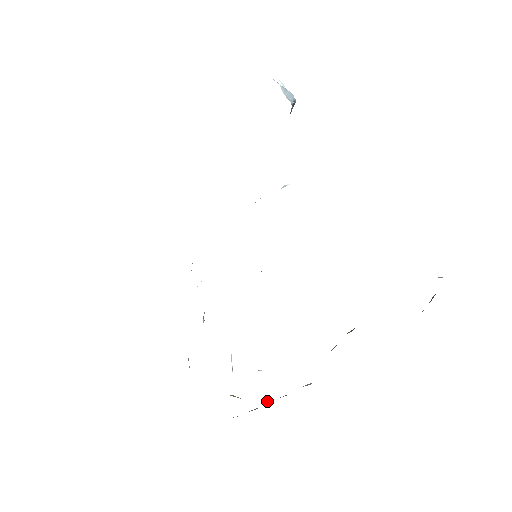
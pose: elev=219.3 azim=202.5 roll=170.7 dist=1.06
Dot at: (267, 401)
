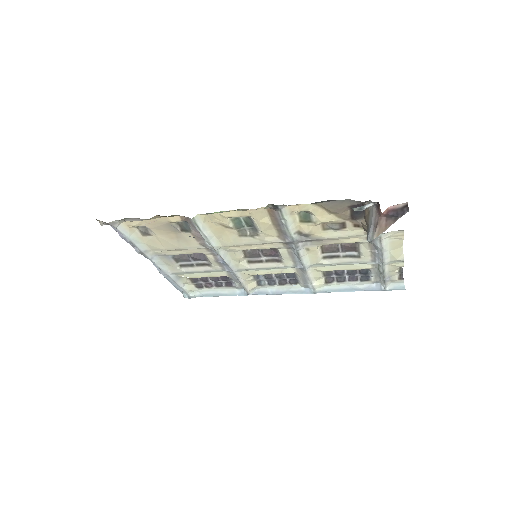
Dot at: occluded
